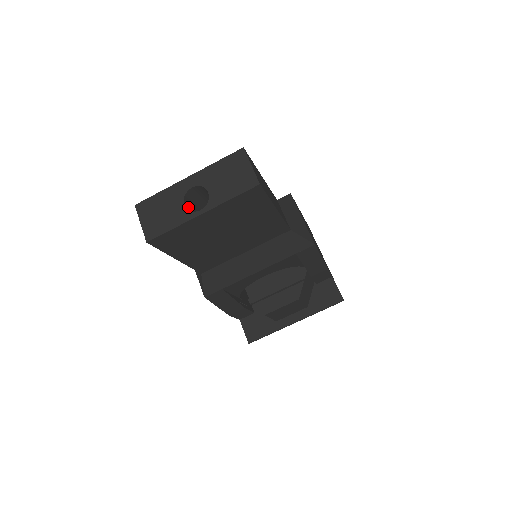
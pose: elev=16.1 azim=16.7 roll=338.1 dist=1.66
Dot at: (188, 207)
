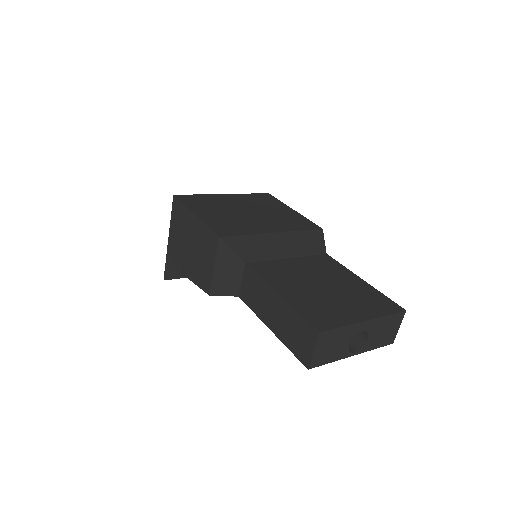
Dot at: occluded
